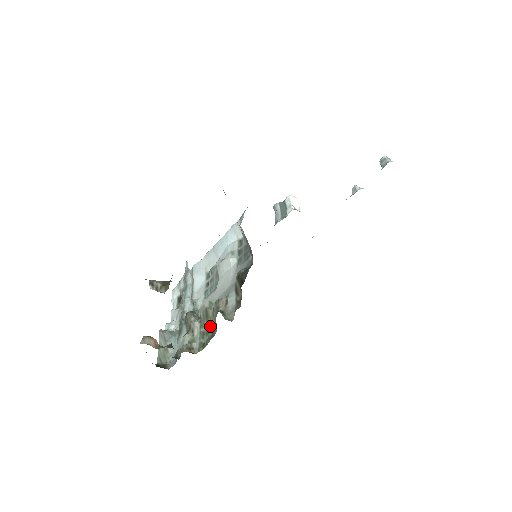
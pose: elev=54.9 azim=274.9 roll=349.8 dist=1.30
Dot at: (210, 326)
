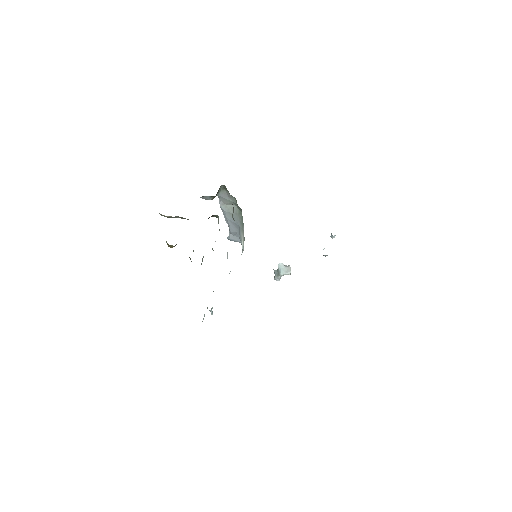
Dot at: occluded
